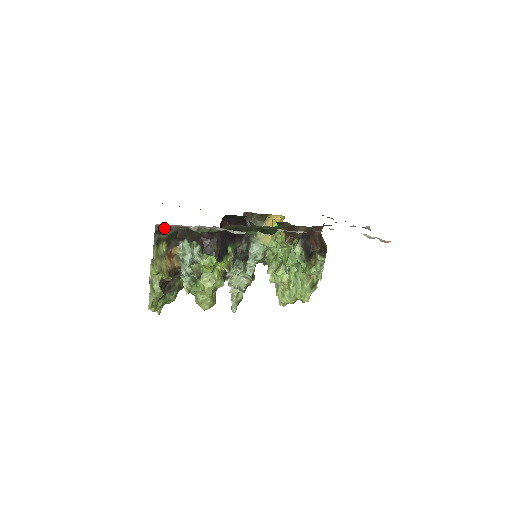
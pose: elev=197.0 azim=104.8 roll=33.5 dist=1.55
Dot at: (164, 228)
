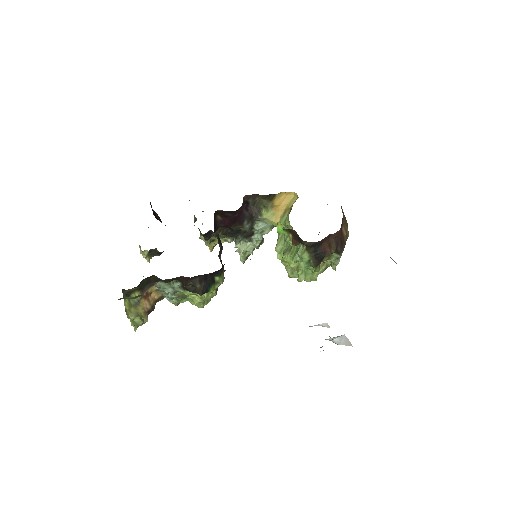
Dot at: (129, 297)
